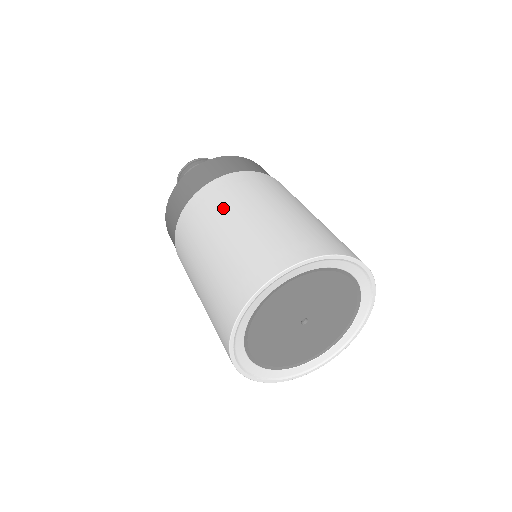
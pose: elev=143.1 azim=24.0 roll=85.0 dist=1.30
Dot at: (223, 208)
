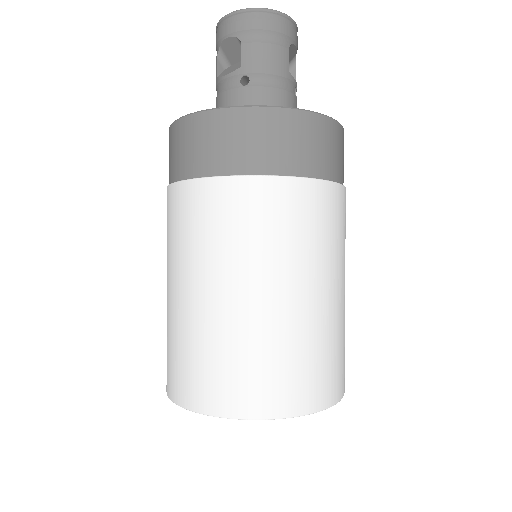
Dot at: (170, 253)
